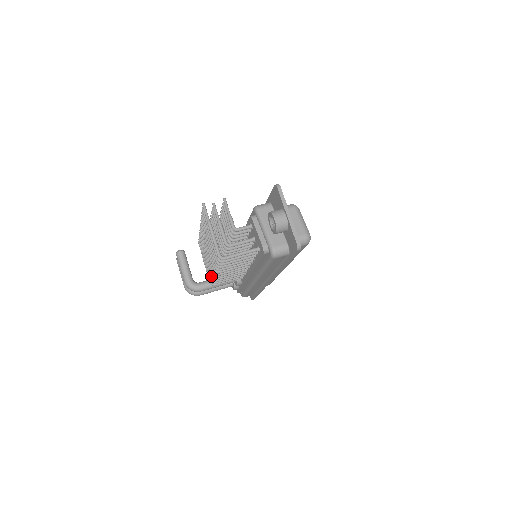
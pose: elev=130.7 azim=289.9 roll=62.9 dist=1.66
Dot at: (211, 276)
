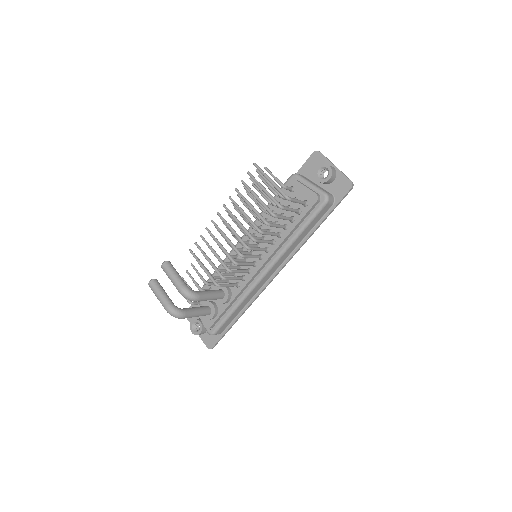
Dot at: (232, 260)
